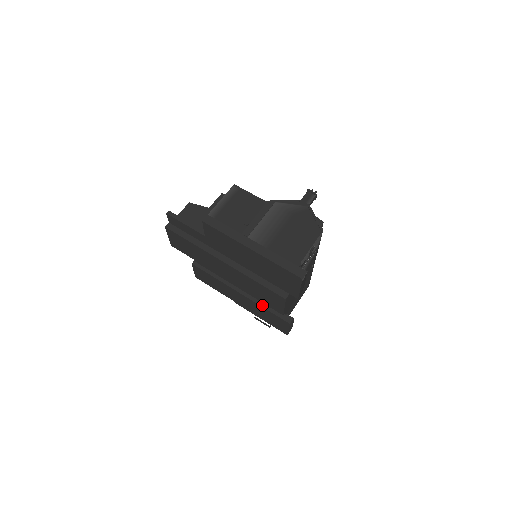
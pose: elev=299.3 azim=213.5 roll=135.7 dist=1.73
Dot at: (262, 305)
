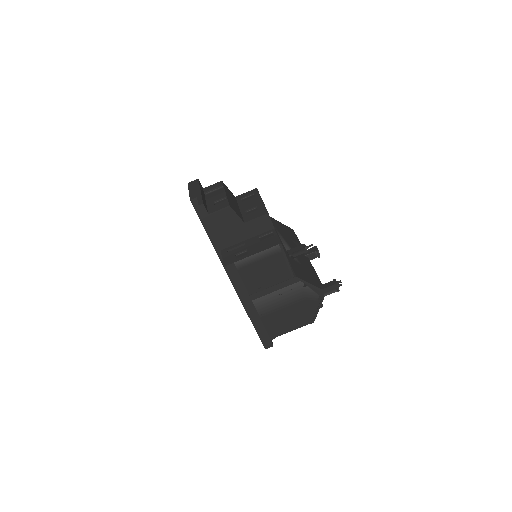
Dot at: occluded
